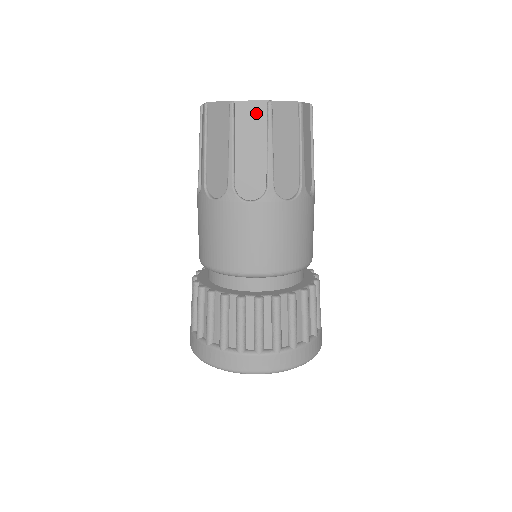
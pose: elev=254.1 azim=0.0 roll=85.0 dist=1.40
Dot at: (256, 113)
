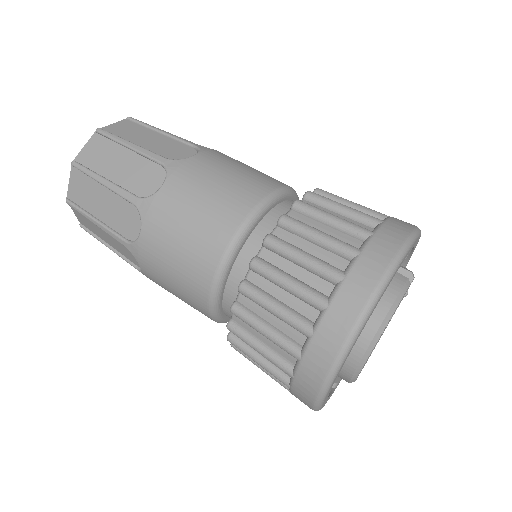
Dot at: (78, 181)
